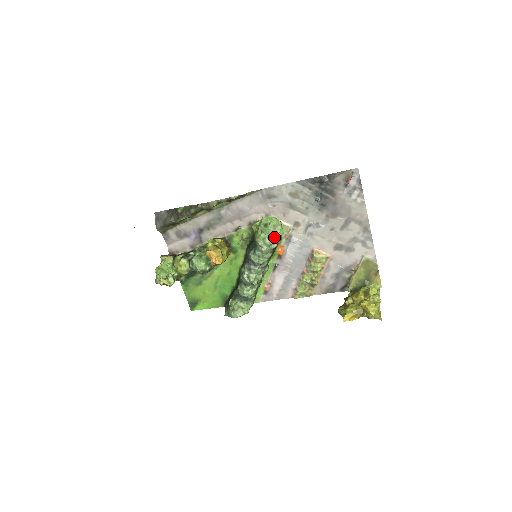
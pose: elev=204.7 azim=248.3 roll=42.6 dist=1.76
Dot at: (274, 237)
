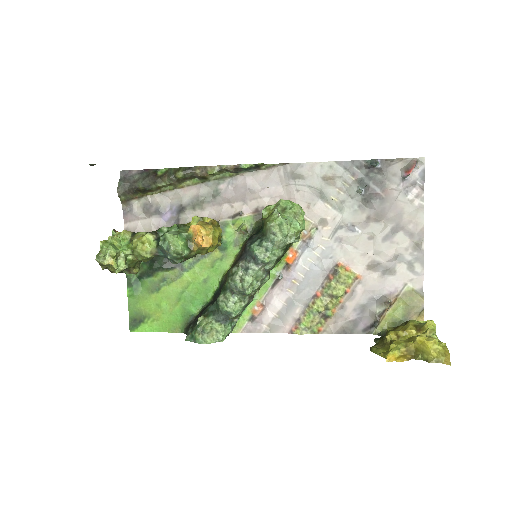
Dot at: (293, 228)
